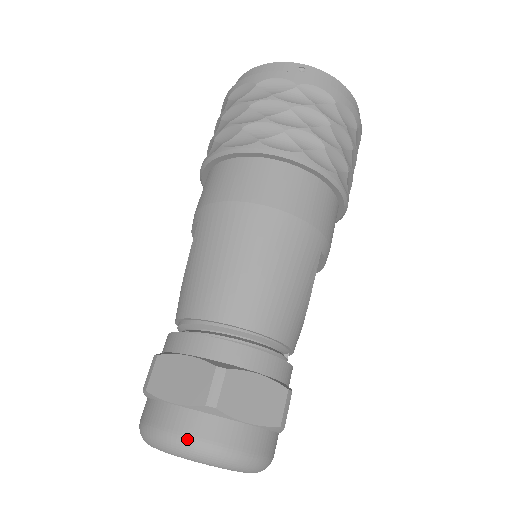
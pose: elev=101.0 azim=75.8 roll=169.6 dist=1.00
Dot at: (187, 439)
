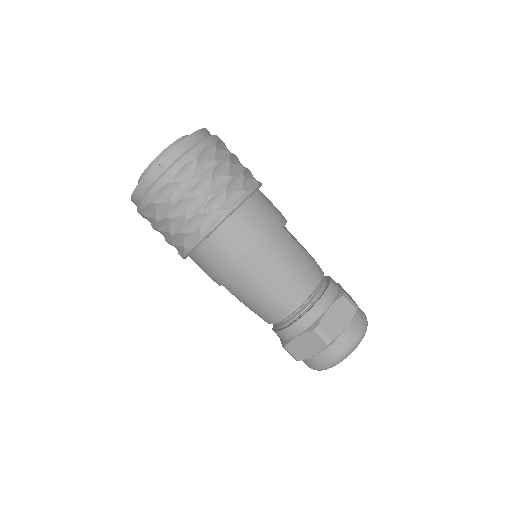
Dot at: (336, 359)
